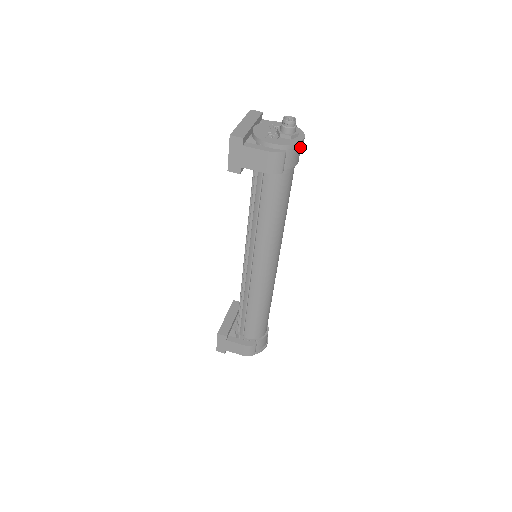
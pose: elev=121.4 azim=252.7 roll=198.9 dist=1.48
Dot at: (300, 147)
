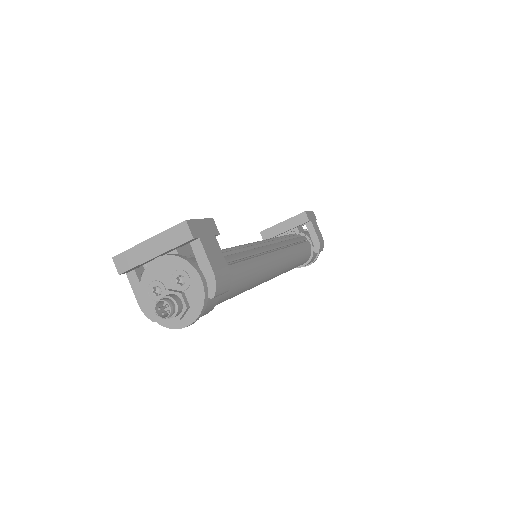
Dot at: occluded
